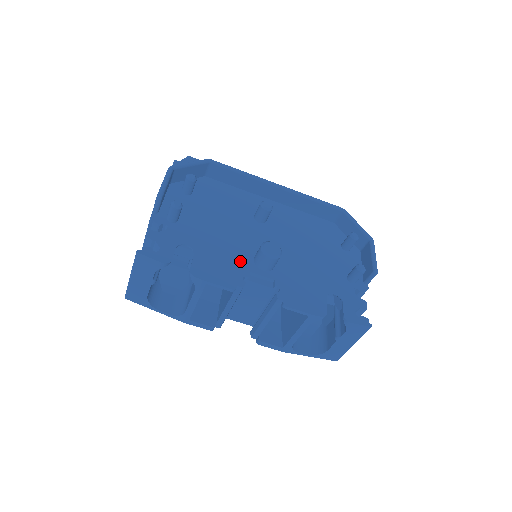
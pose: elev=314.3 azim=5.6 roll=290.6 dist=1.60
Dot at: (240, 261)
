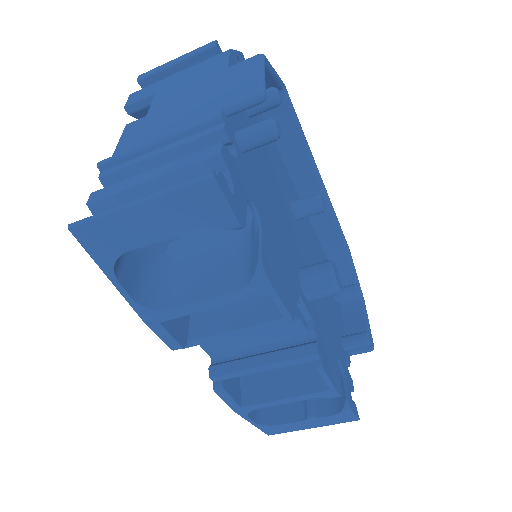
Dot at: (292, 270)
